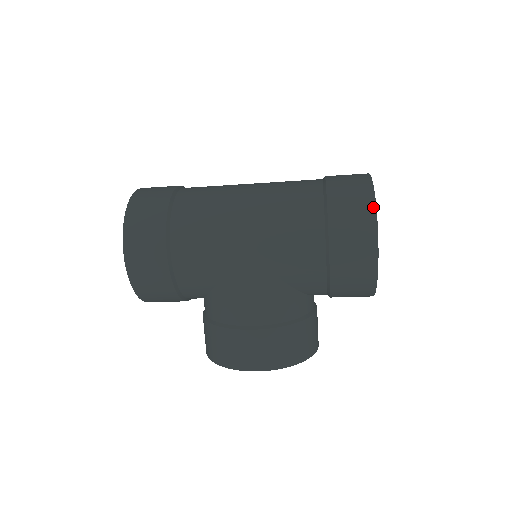
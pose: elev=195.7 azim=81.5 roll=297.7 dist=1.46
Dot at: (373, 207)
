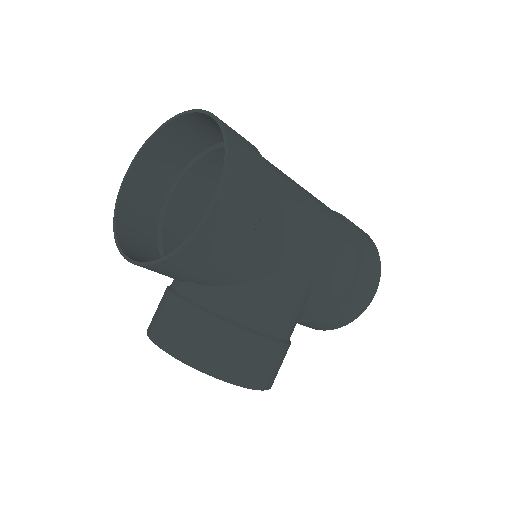
Dot at: (379, 260)
